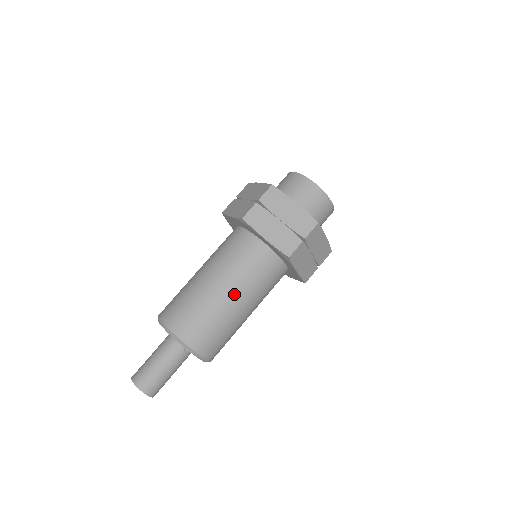
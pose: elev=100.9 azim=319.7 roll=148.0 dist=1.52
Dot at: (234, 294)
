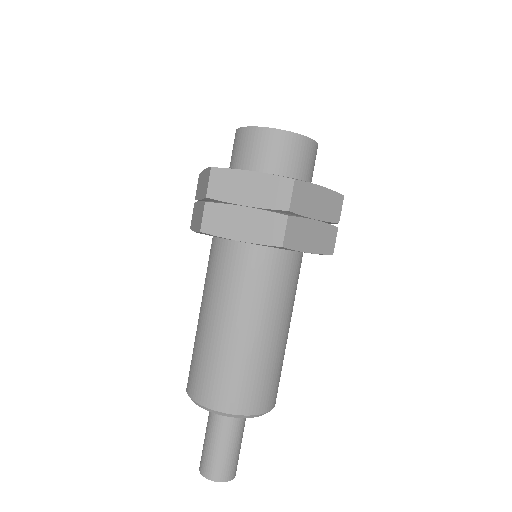
Dot at: (247, 325)
